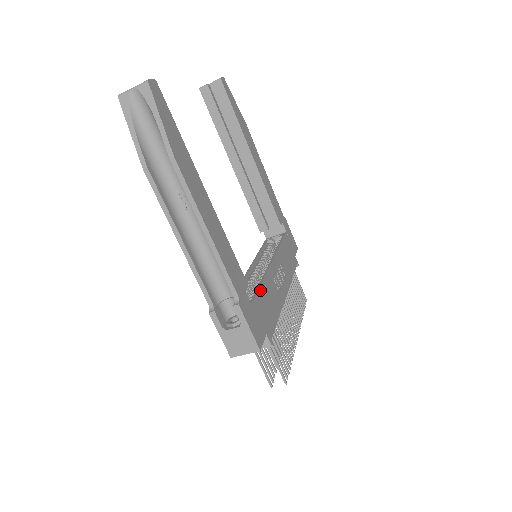
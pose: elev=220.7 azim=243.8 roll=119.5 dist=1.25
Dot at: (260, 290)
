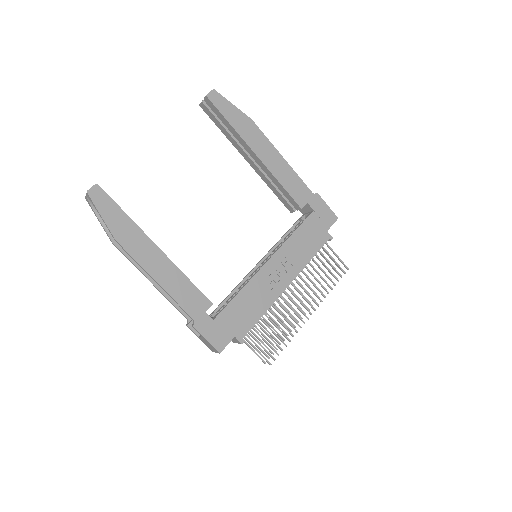
Dot at: (234, 300)
